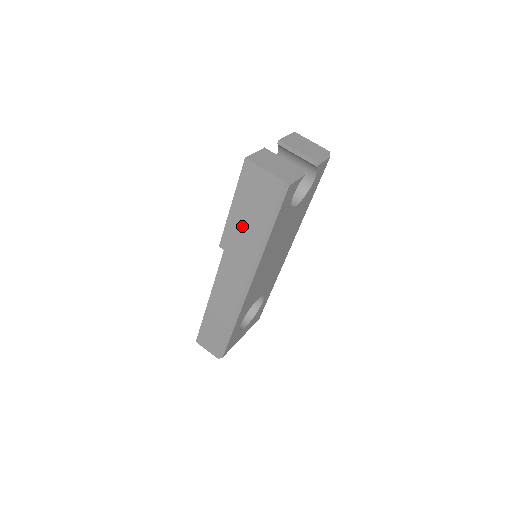
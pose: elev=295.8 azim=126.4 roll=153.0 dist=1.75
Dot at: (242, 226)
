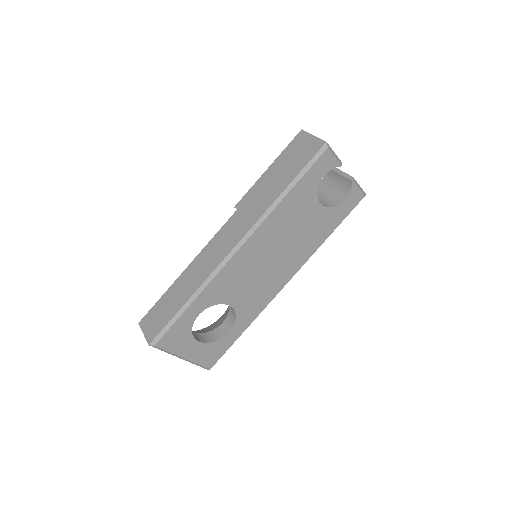
Dot at: (267, 185)
